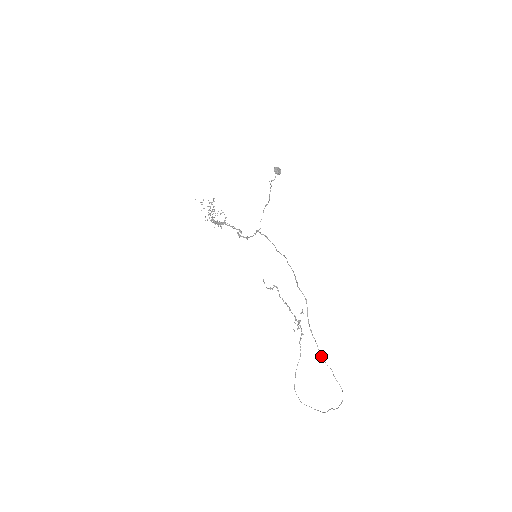
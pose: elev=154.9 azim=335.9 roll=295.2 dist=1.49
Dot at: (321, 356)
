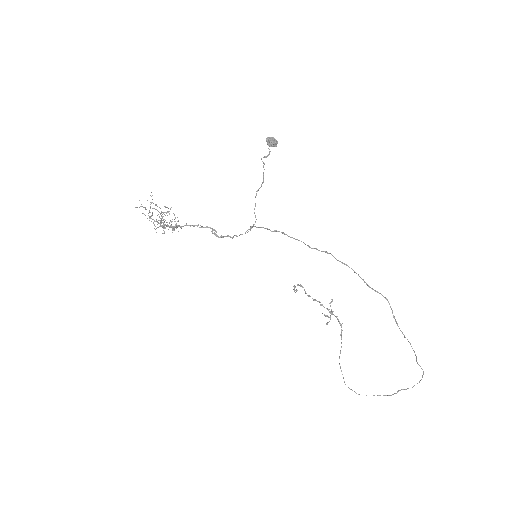
Dot at: occluded
